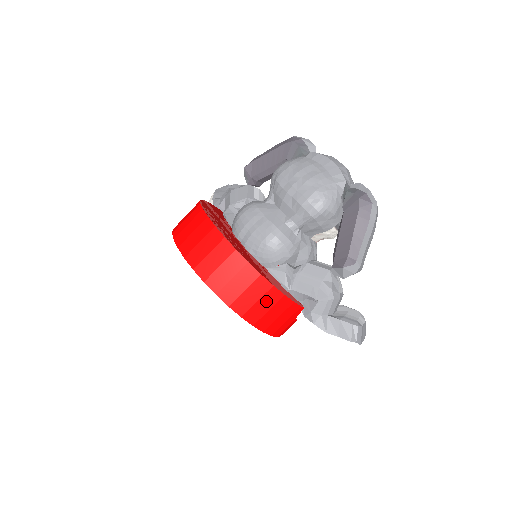
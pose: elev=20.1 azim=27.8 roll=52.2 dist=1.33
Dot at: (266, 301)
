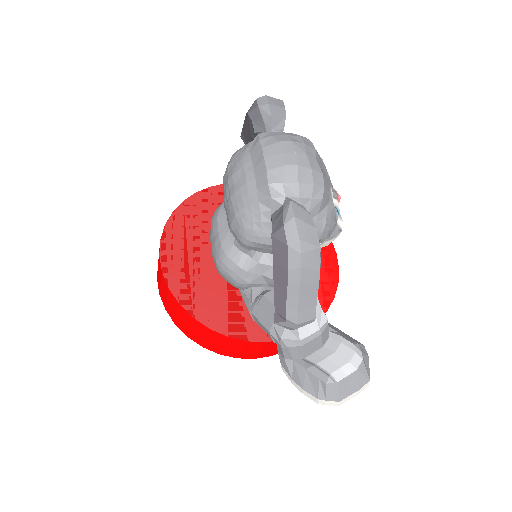
Dot at: (214, 339)
